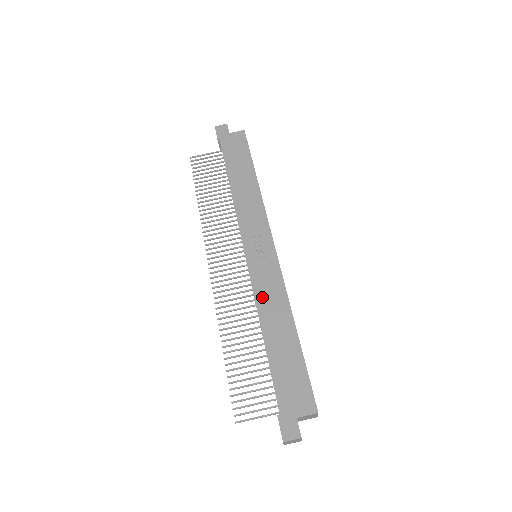
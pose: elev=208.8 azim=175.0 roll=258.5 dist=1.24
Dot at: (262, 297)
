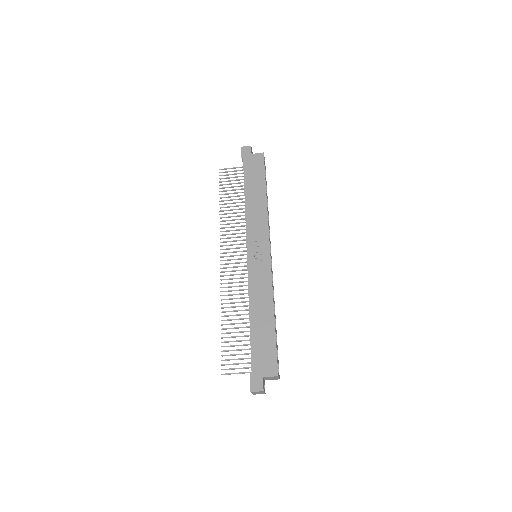
Dot at: (254, 288)
